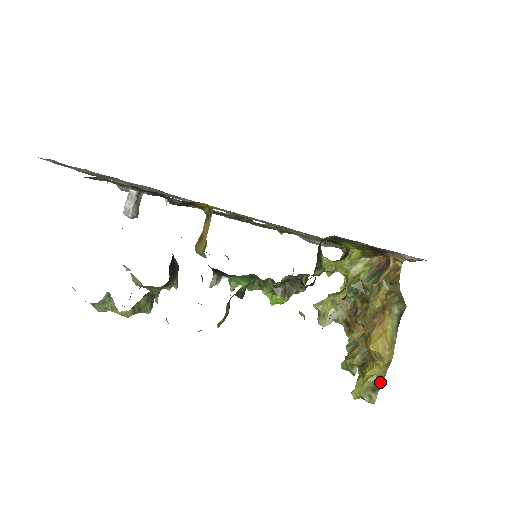
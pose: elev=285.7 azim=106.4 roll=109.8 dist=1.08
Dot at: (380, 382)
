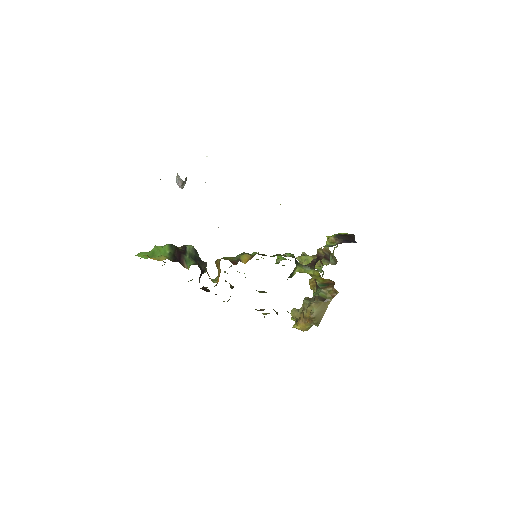
Dot at: occluded
